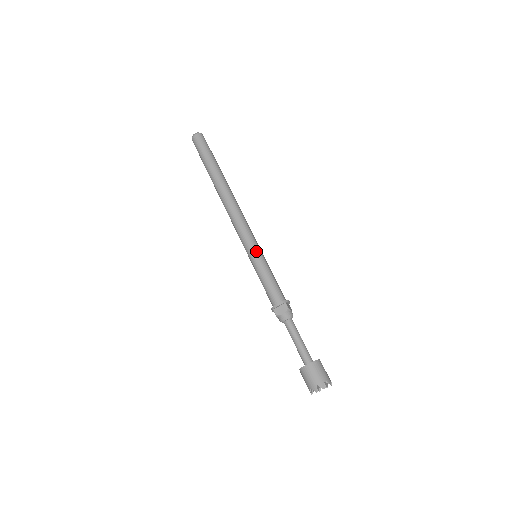
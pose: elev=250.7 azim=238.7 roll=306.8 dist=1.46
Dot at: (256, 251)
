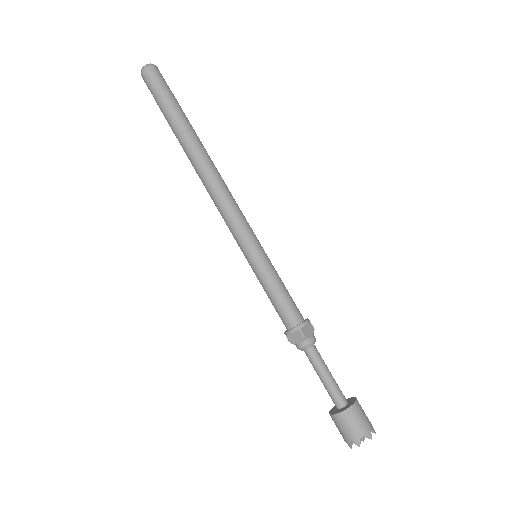
Dot at: (252, 253)
